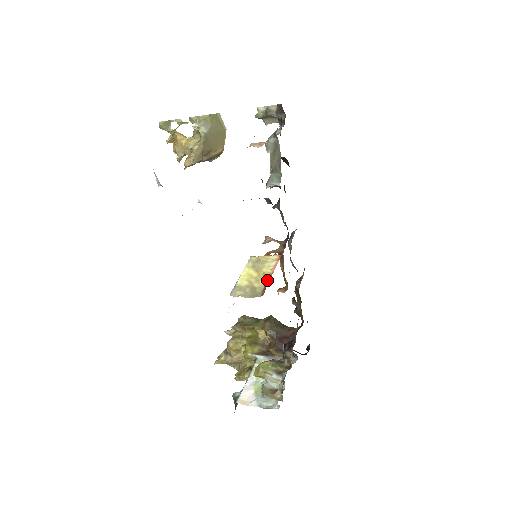
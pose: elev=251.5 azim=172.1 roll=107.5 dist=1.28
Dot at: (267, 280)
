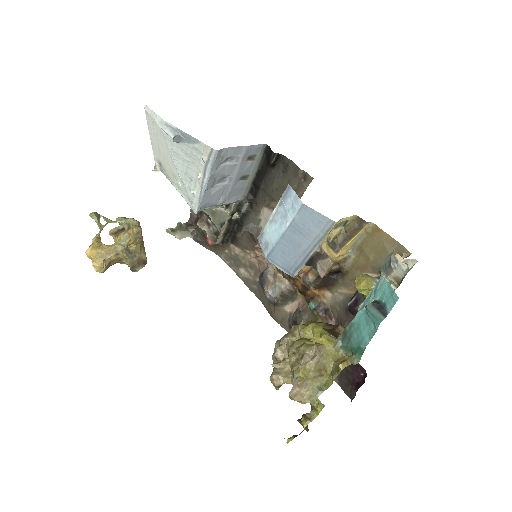
Dot at: occluded
